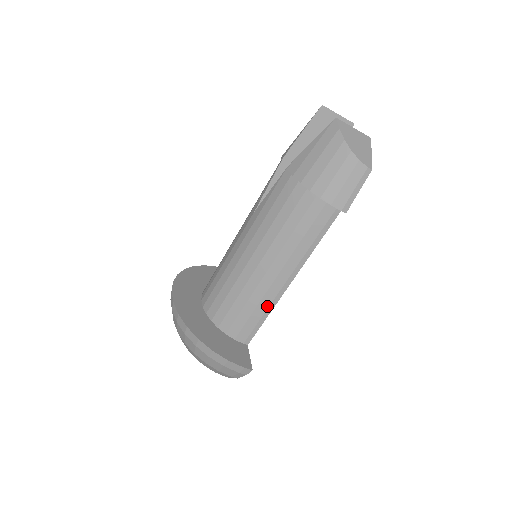
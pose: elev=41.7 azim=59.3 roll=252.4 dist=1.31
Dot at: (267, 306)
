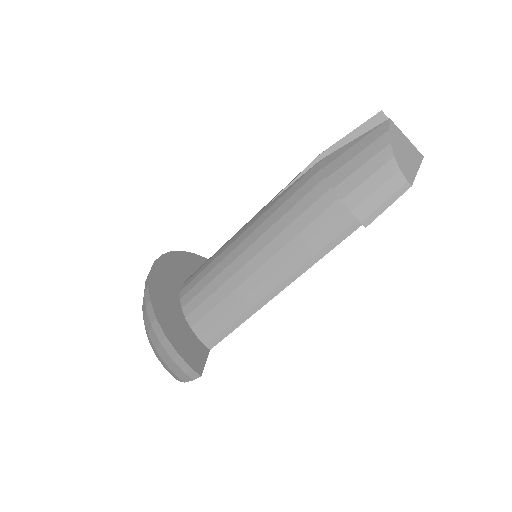
Dot at: (245, 311)
